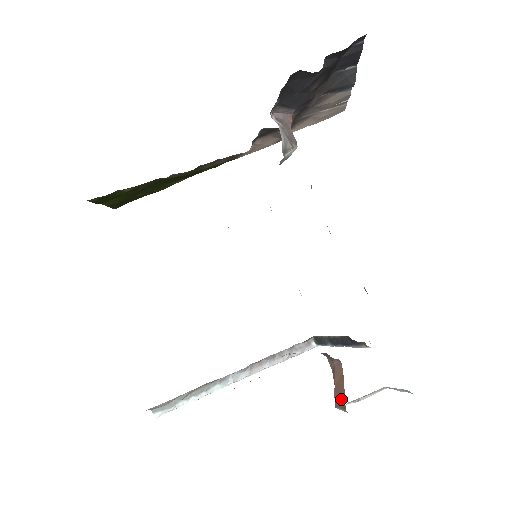
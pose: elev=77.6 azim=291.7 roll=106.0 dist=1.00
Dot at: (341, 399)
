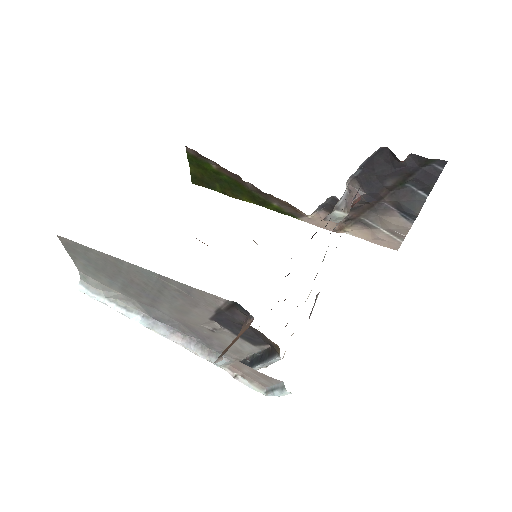
Dot at: (227, 349)
